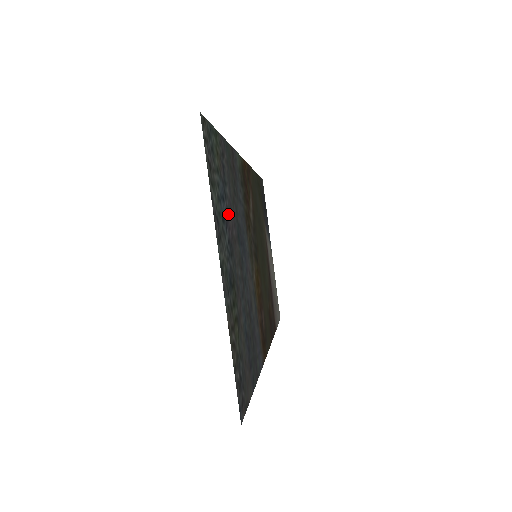
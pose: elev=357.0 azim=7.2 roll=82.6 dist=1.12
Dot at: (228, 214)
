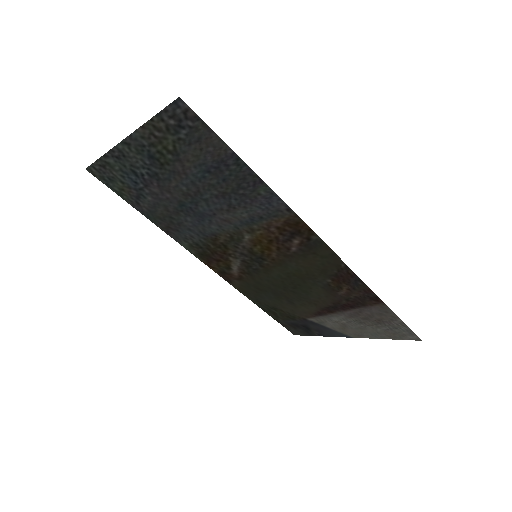
Dot at: (149, 188)
